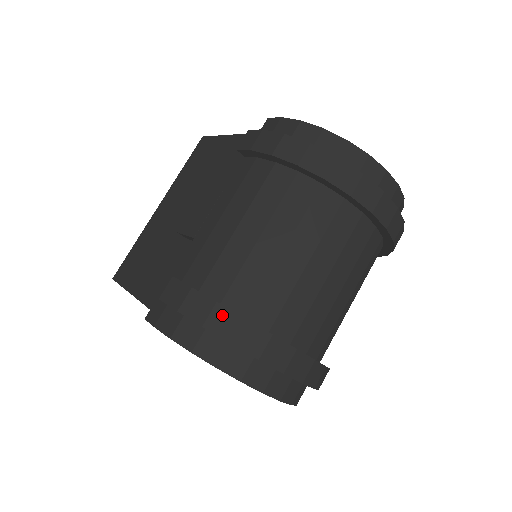
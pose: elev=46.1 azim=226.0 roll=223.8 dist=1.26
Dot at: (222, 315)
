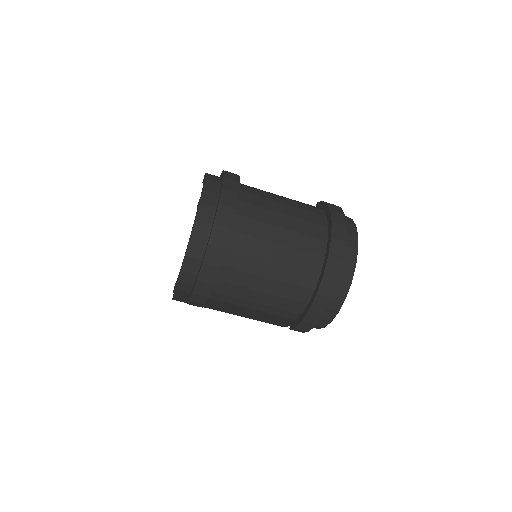
Dot at: (235, 185)
